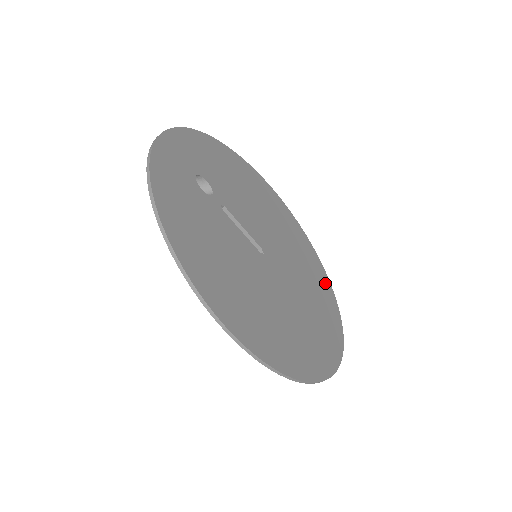
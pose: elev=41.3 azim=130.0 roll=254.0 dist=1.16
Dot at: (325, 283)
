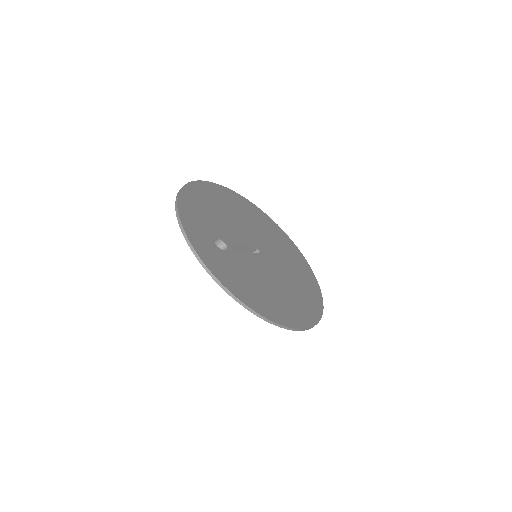
Dot at: (273, 225)
